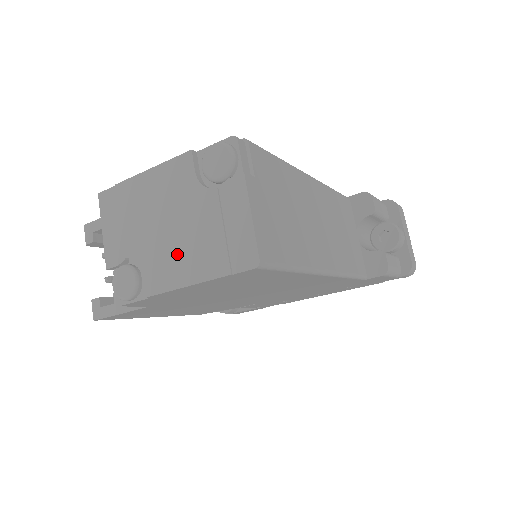
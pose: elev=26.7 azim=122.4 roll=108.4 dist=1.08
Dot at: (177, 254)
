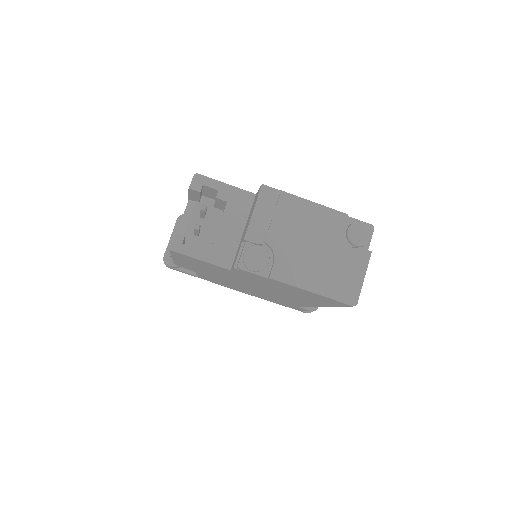
Dot at: (308, 267)
